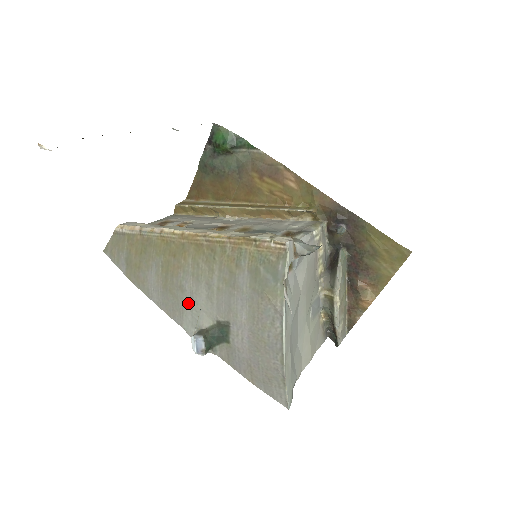
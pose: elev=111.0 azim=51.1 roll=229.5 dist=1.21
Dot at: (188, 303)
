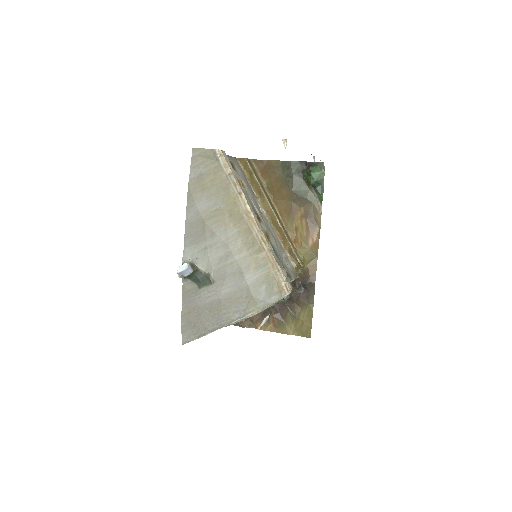
Dot at: (206, 245)
